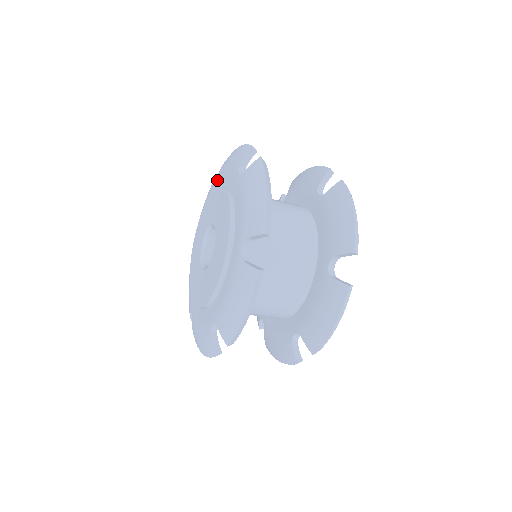
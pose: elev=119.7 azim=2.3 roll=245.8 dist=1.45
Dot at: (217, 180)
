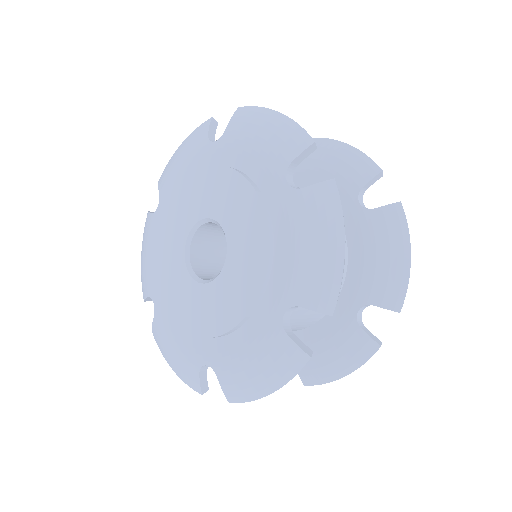
Dot at: (226, 144)
